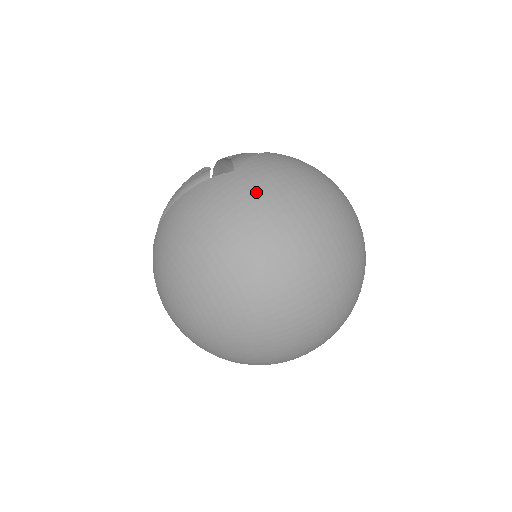
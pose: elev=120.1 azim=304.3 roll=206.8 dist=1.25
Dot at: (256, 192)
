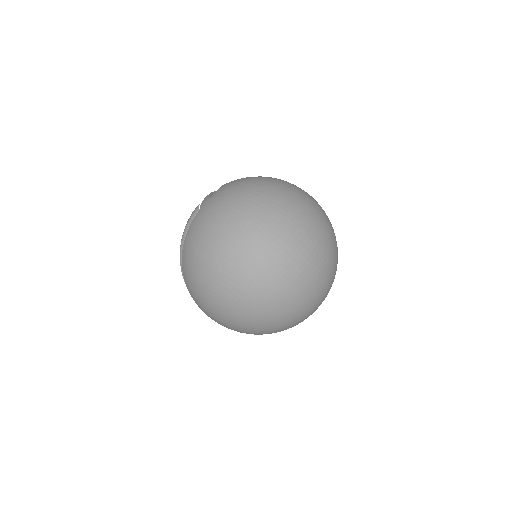
Dot at: (235, 195)
